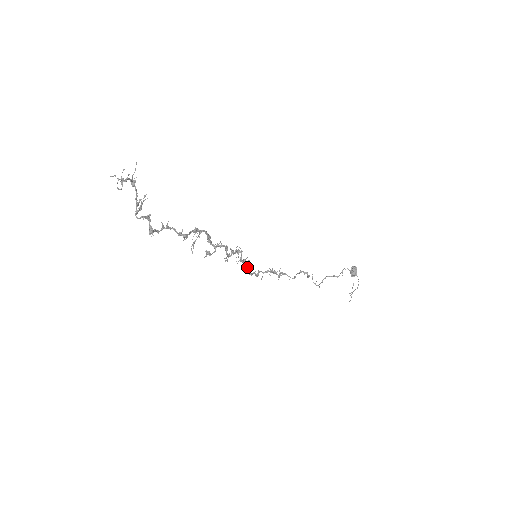
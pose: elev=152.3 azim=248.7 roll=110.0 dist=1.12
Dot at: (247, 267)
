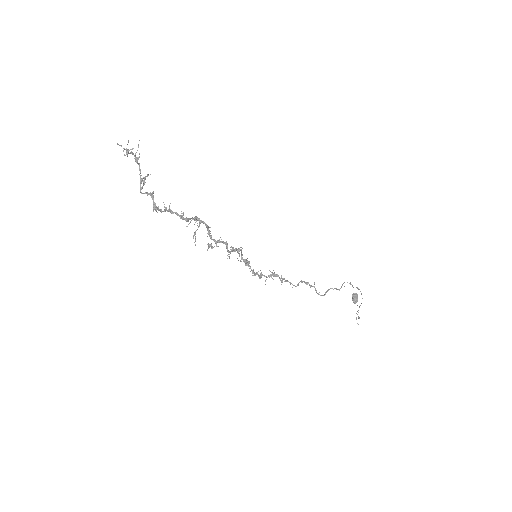
Dot at: (249, 266)
